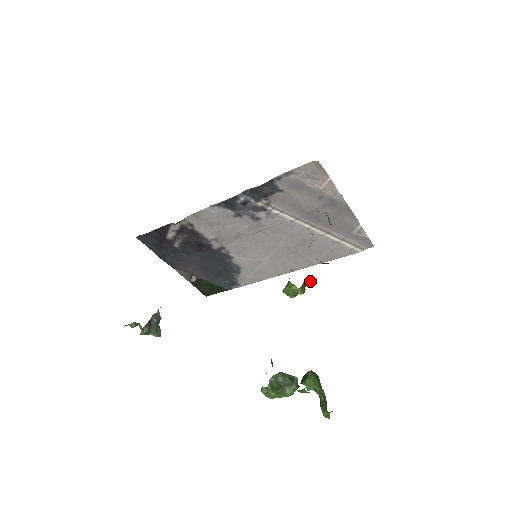
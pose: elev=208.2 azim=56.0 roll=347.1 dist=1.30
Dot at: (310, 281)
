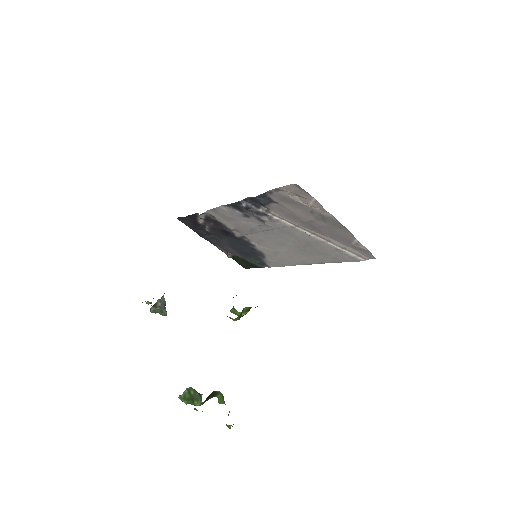
Dot at: occluded
